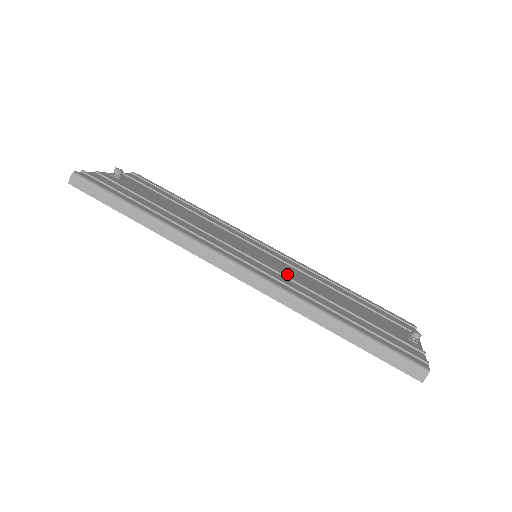
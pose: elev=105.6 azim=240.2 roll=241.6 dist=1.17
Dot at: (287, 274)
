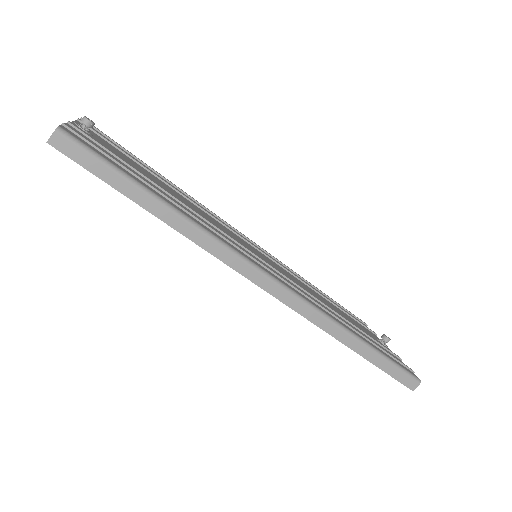
Dot at: occluded
